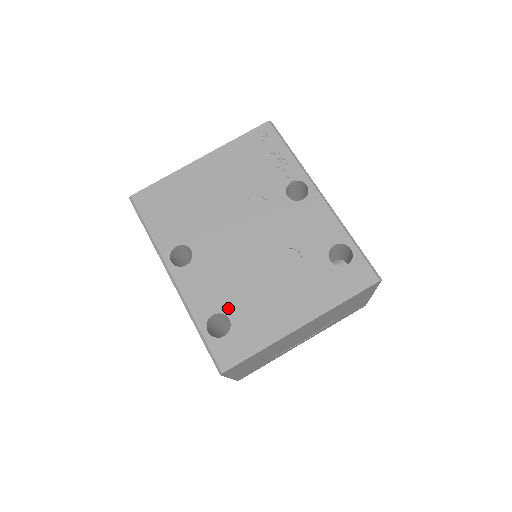
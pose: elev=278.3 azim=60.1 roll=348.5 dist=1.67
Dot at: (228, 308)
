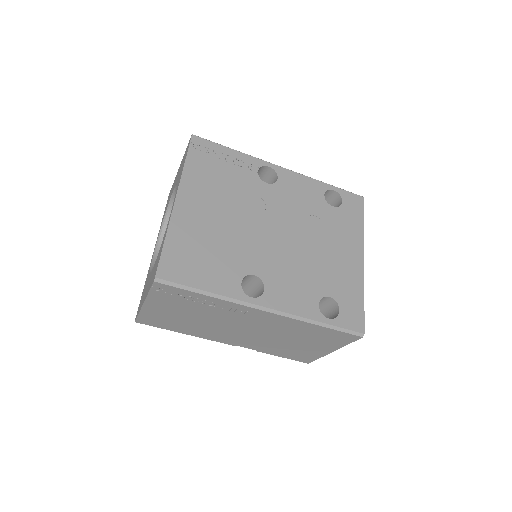
Dot at: (321, 290)
